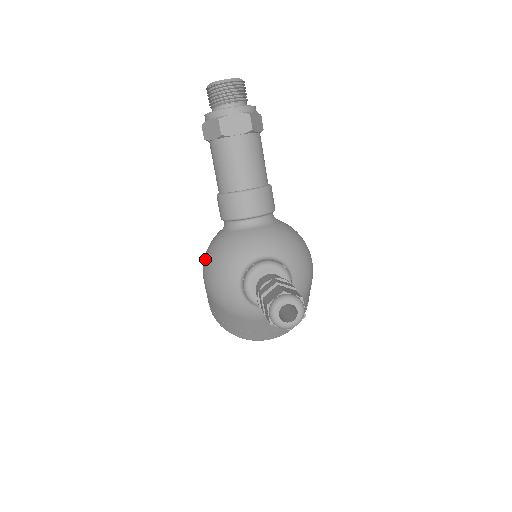
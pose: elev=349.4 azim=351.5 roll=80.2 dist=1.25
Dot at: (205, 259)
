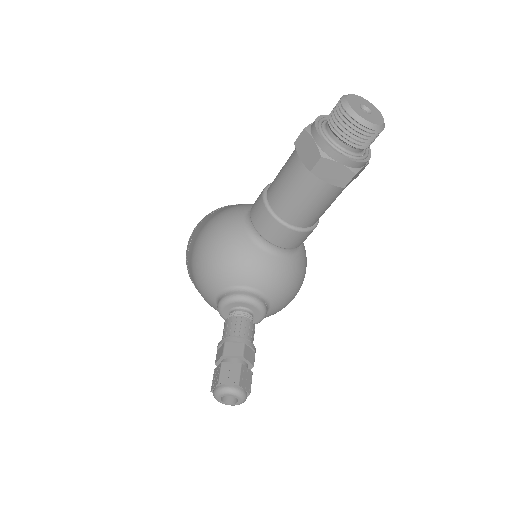
Dot at: (209, 232)
